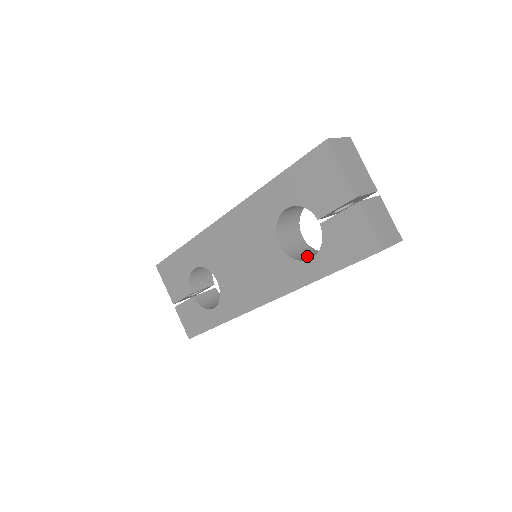
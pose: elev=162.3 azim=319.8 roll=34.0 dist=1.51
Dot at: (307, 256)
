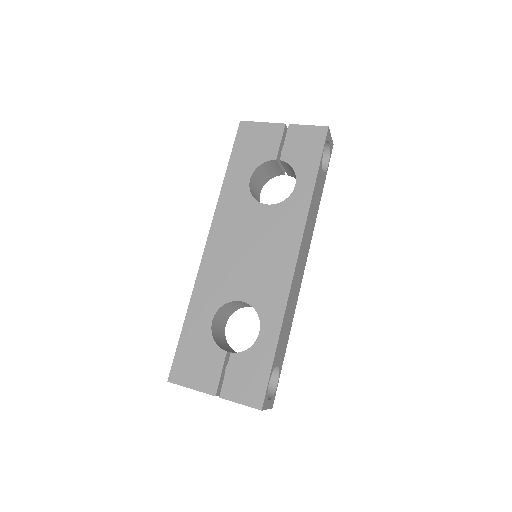
Dot at: occluded
